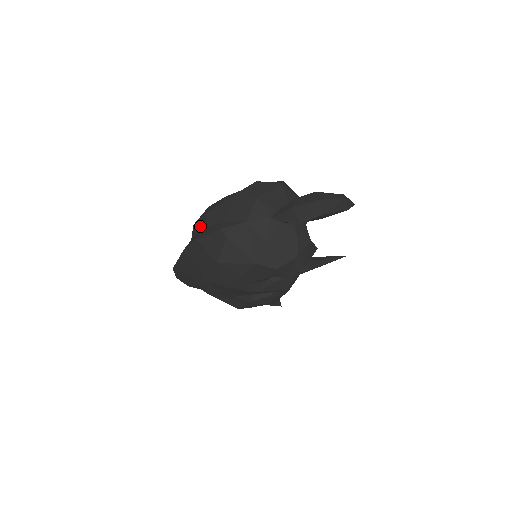
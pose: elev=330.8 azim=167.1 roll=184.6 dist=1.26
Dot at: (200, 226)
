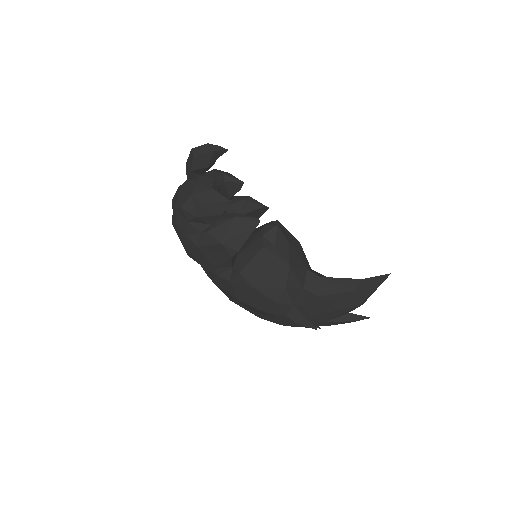
Dot at: occluded
